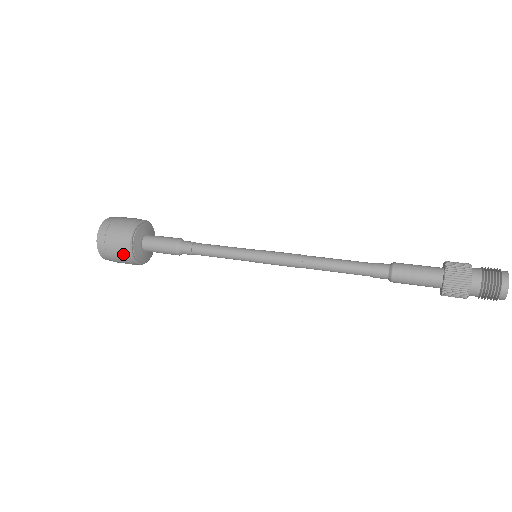
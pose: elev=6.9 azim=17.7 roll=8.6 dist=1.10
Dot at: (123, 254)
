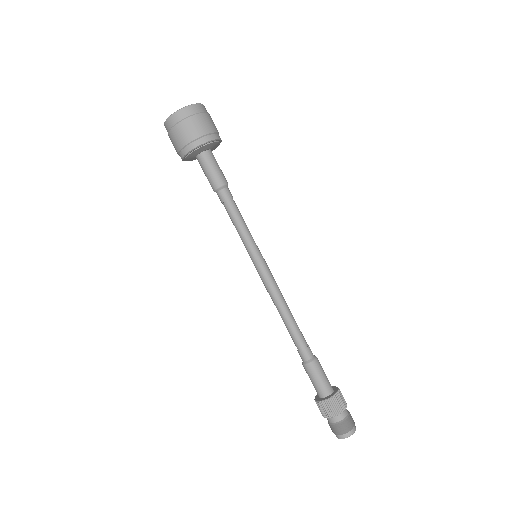
Dot at: occluded
